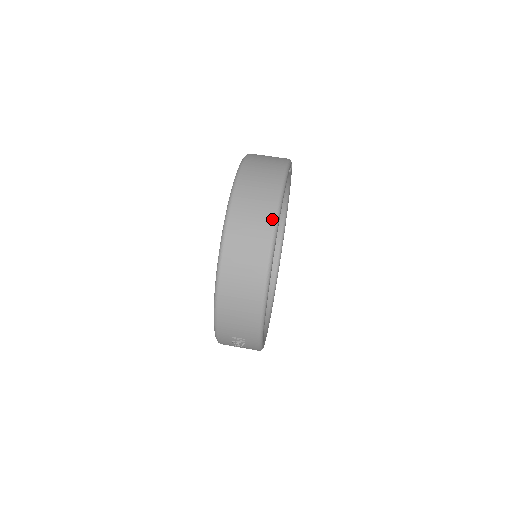
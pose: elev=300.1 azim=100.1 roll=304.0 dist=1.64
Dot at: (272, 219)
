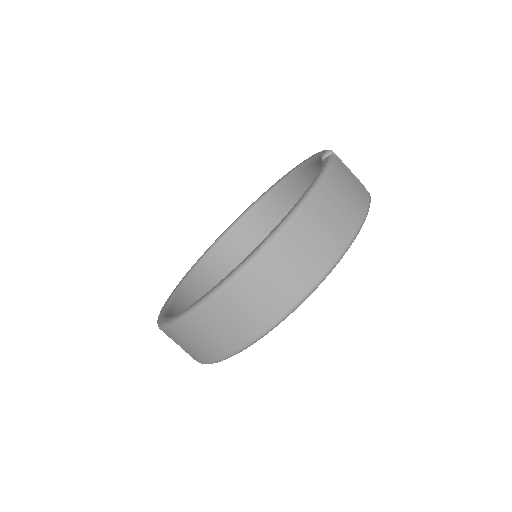
Dot at: (308, 288)
